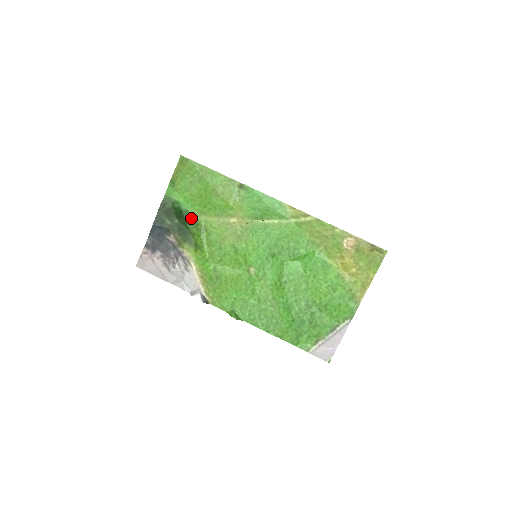
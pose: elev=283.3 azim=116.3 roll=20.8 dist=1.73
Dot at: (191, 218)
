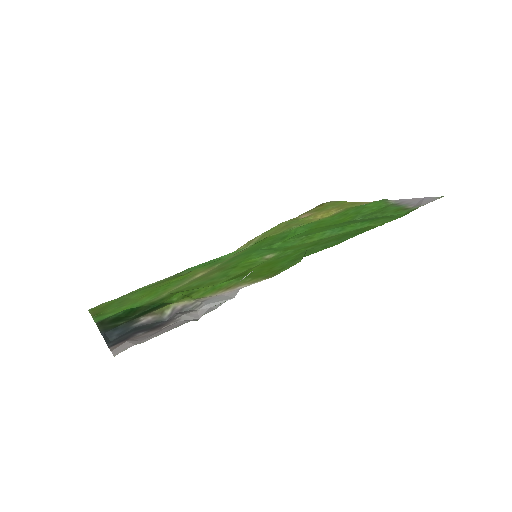
Dot at: (151, 303)
